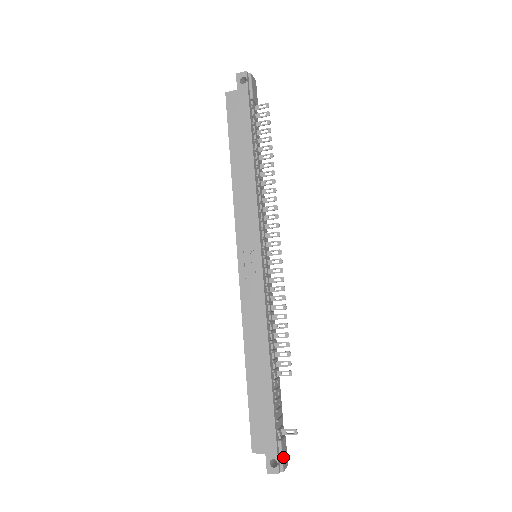
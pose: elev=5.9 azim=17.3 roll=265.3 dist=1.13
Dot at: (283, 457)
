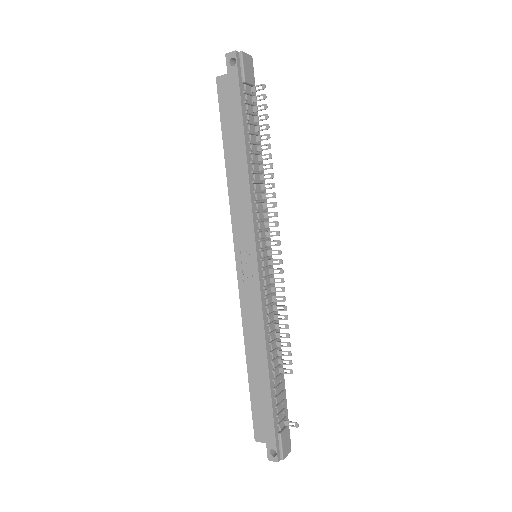
Dot at: (283, 447)
